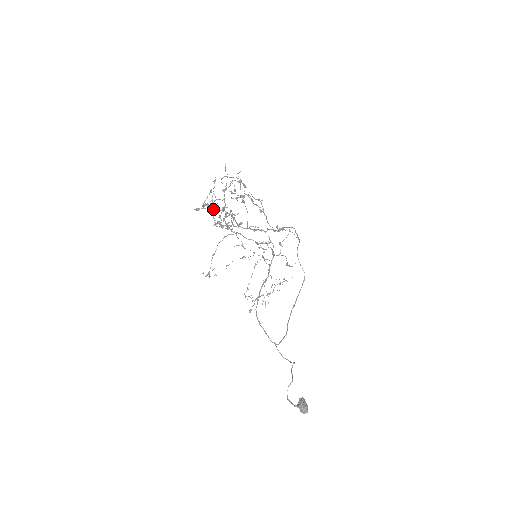
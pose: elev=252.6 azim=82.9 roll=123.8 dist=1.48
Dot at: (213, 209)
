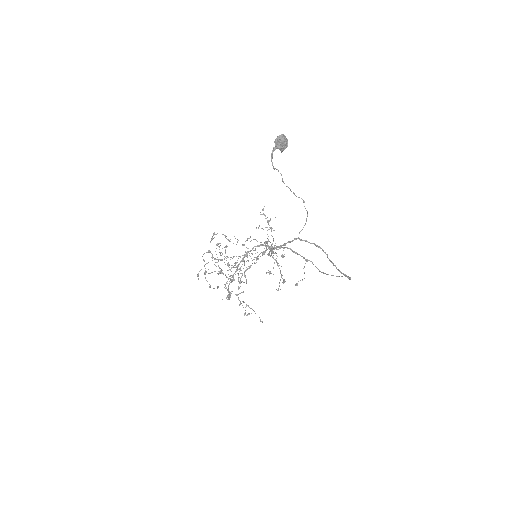
Dot at: (228, 299)
